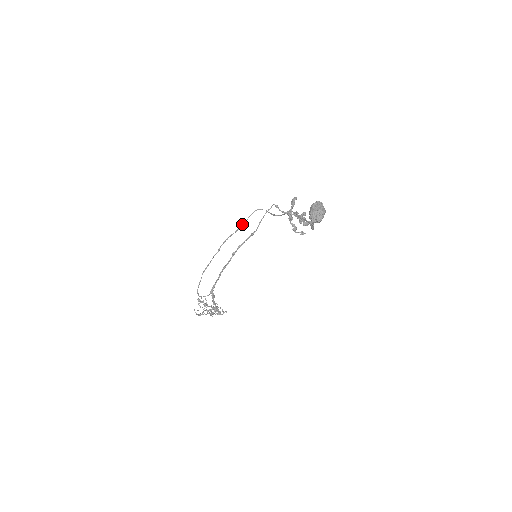
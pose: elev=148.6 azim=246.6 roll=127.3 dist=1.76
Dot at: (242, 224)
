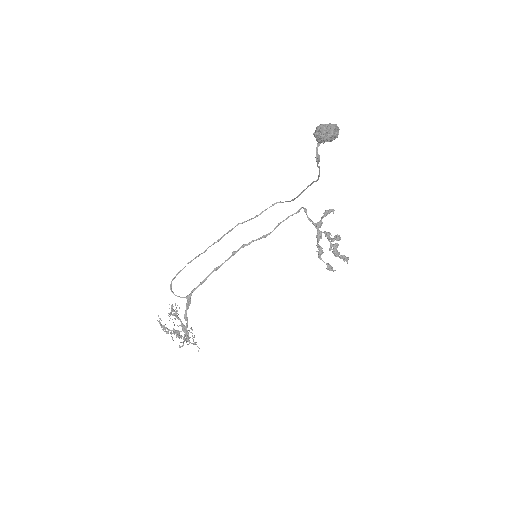
Dot at: (256, 215)
